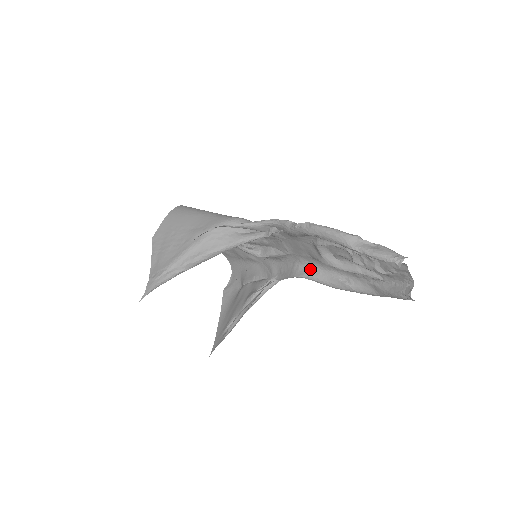
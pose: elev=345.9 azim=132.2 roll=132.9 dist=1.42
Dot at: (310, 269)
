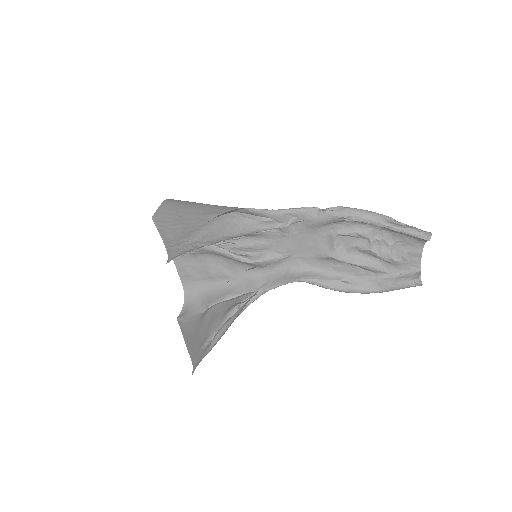
Dot at: (309, 272)
